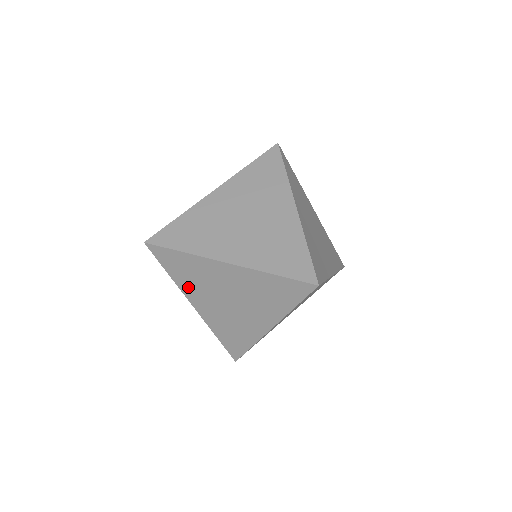
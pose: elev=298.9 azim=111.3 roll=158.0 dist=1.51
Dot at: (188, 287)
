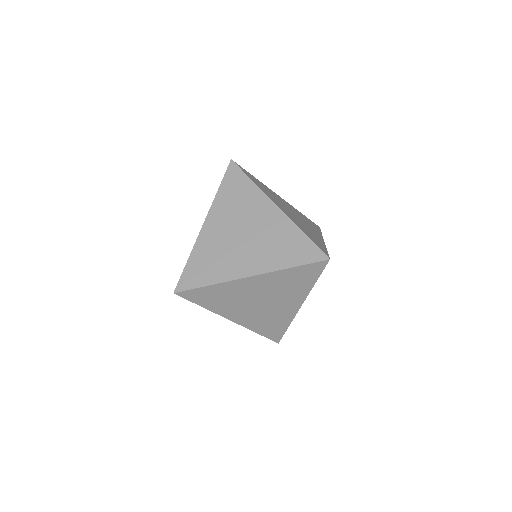
Dot at: (222, 308)
